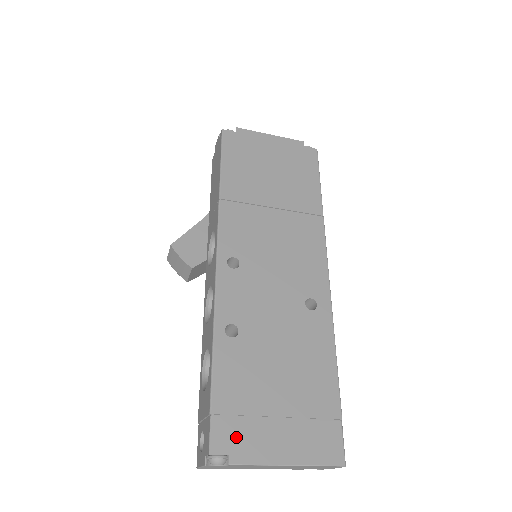
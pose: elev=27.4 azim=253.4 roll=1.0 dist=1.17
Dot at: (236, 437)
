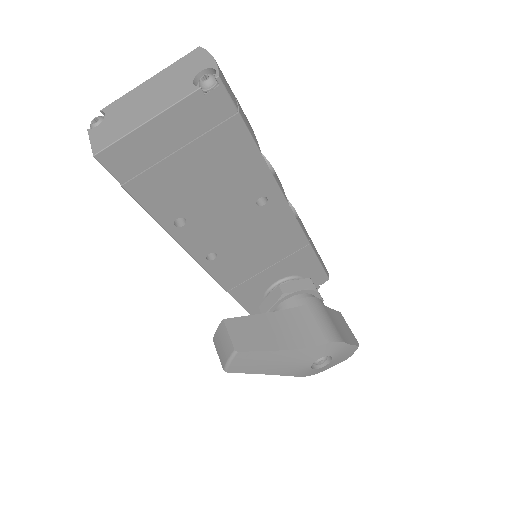
Dot at: occluded
